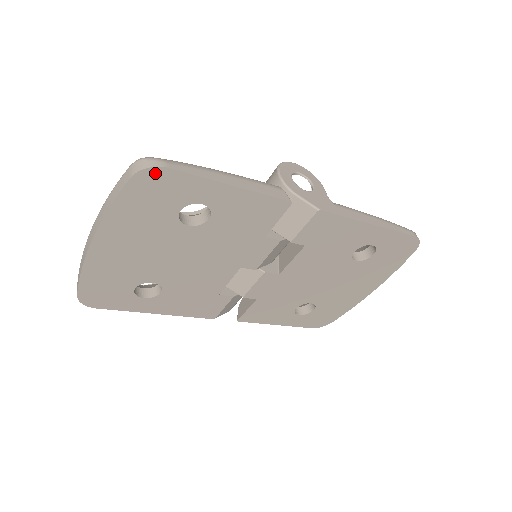
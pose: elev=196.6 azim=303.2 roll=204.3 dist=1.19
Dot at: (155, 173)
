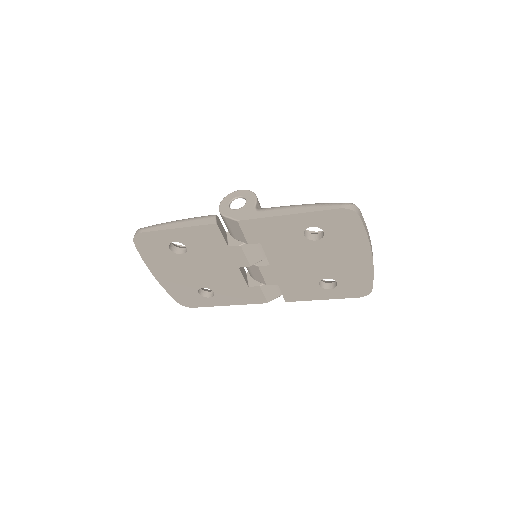
Dot at: (140, 237)
